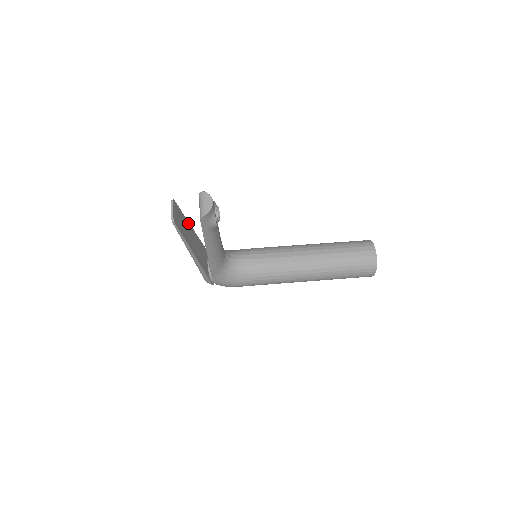
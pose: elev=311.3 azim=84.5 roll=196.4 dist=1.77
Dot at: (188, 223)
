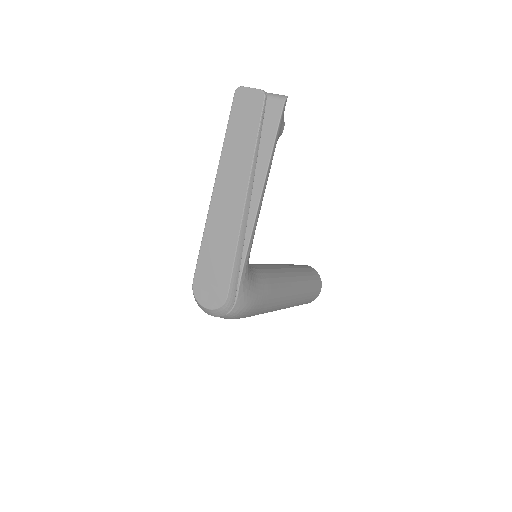
Dot at: (223, 161)
